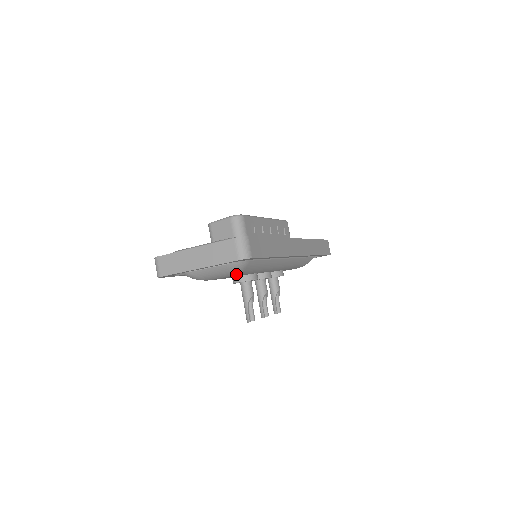
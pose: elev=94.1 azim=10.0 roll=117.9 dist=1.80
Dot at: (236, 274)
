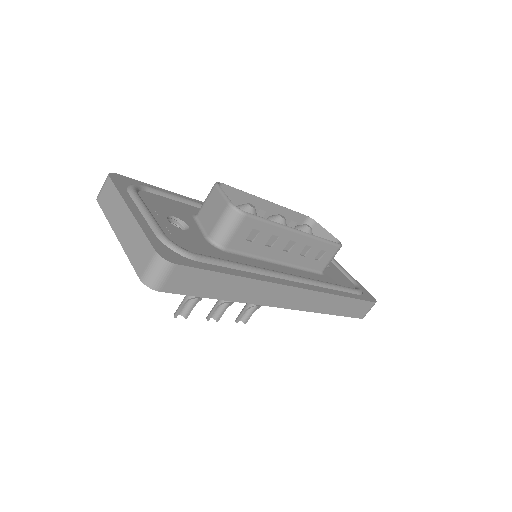
Dot at: occluded
